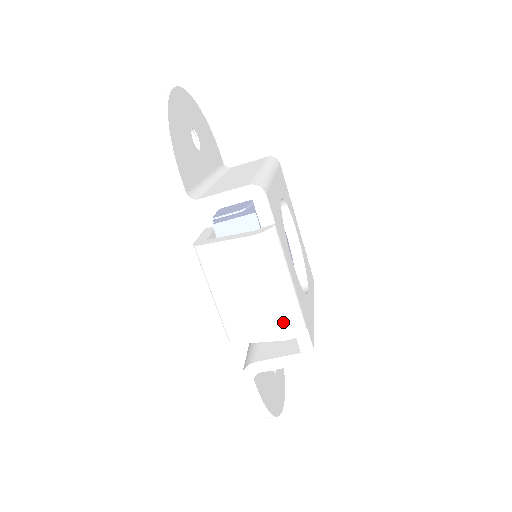
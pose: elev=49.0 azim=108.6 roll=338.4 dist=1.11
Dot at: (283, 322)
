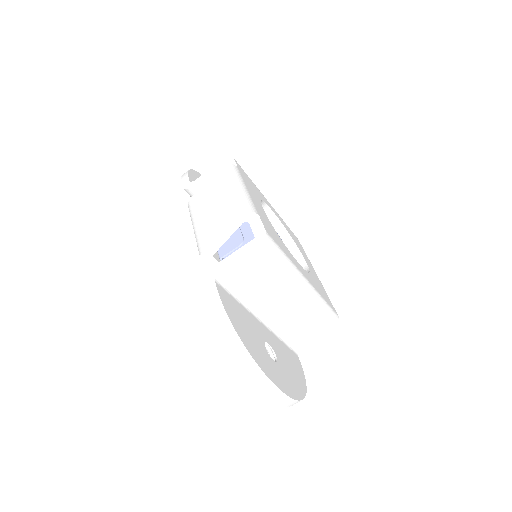
Dot at: (233, 205)
